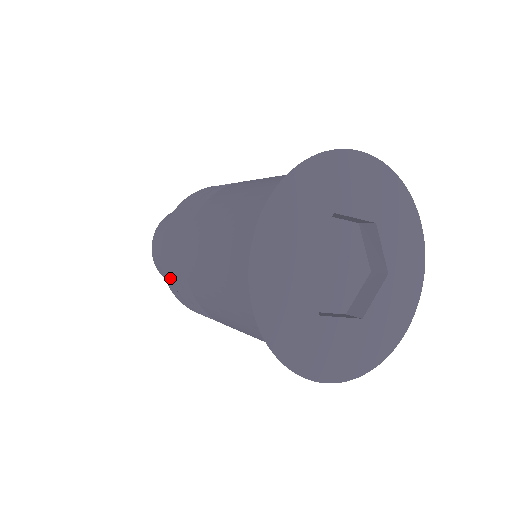
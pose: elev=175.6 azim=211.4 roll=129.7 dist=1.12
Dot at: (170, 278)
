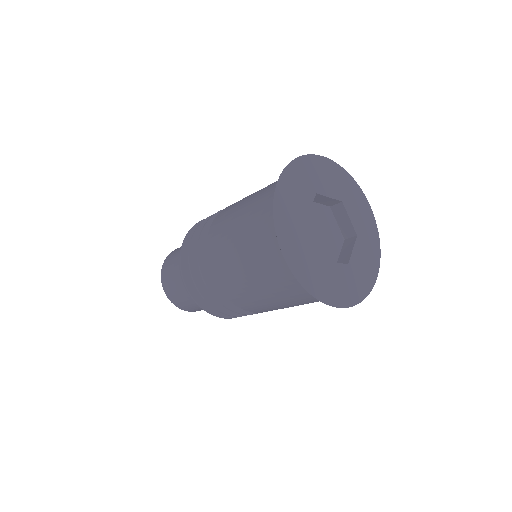
Dot at: (190, 287)
